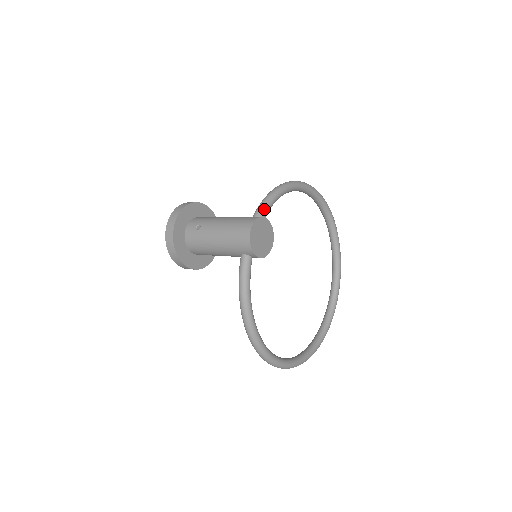
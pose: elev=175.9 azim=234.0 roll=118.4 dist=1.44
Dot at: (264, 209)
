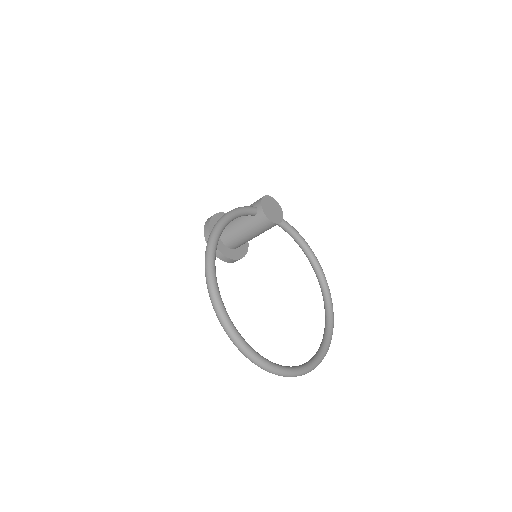
Dot at: (284, 220)
